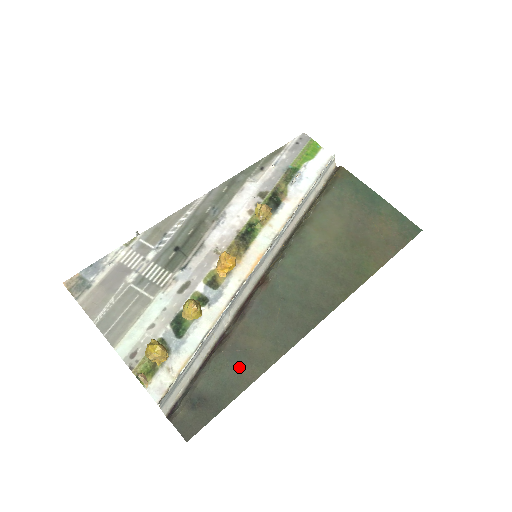
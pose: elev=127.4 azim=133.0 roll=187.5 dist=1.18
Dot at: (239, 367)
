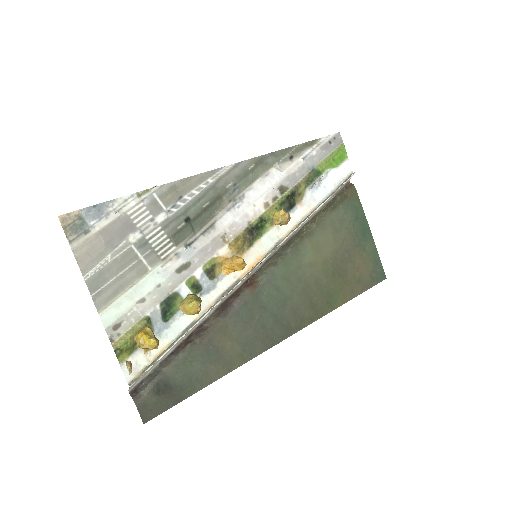
Dot at: (208, 364)
